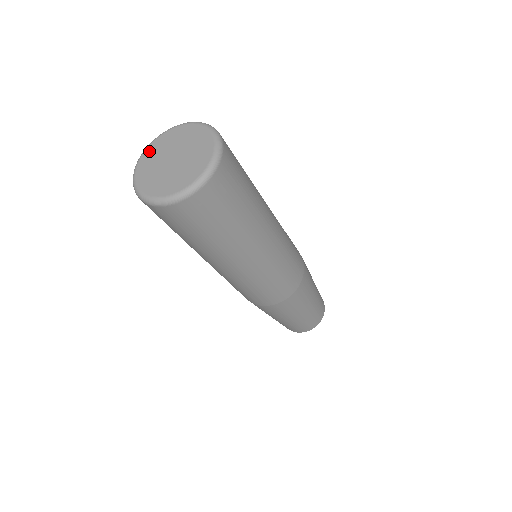
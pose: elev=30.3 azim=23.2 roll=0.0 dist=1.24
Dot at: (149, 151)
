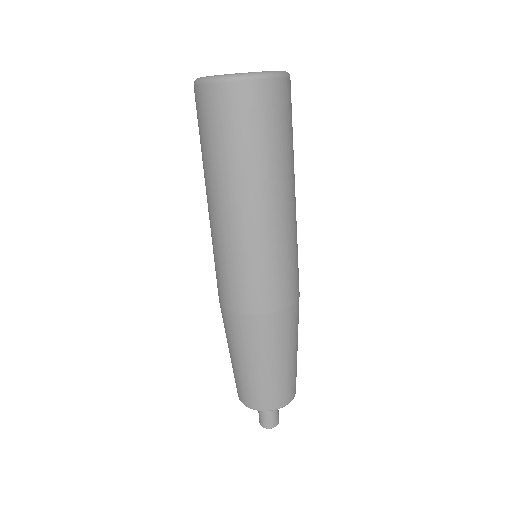
Dot at: occluded
